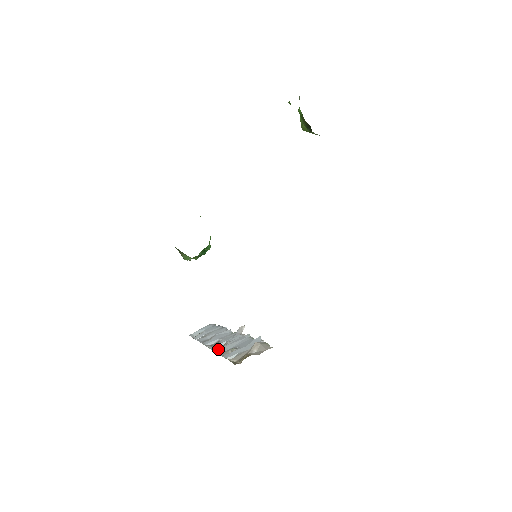
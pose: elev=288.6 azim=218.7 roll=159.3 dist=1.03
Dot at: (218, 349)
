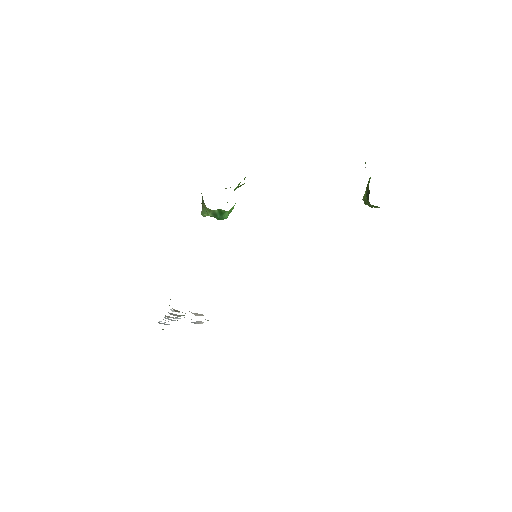
Dot at: (169, 316)
